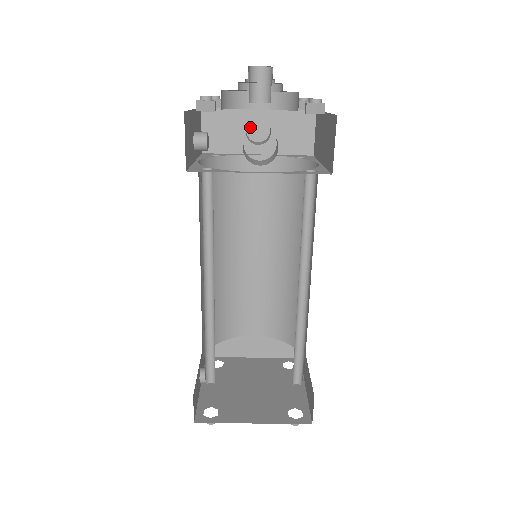
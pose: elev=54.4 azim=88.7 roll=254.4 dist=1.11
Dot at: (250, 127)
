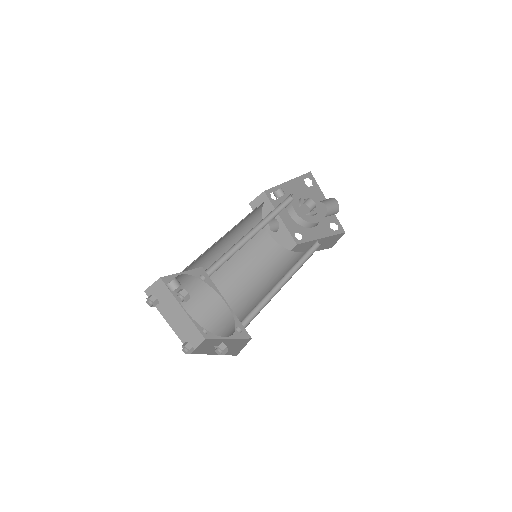
Dot at: occluded
